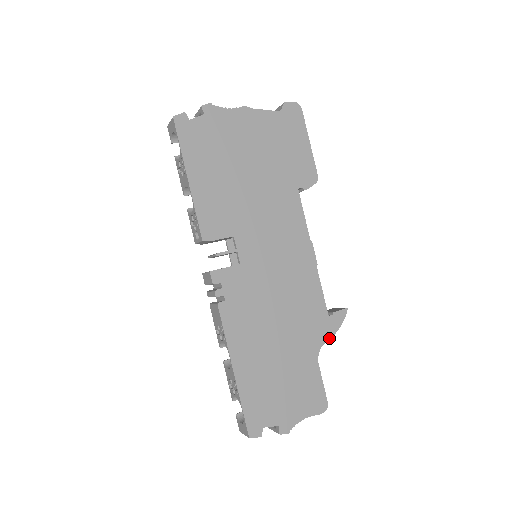
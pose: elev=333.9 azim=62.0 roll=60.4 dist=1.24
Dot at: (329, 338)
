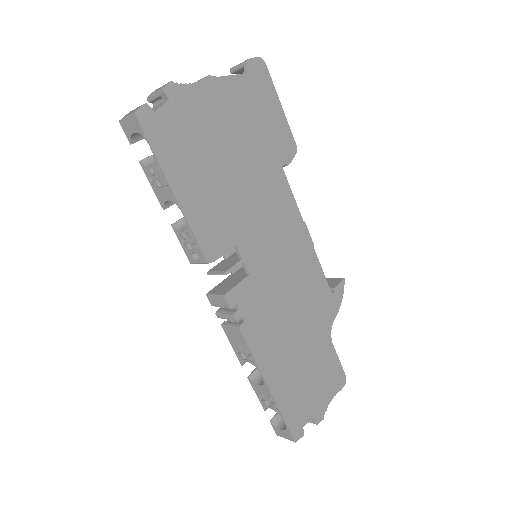
Dot at: (336, 315)
